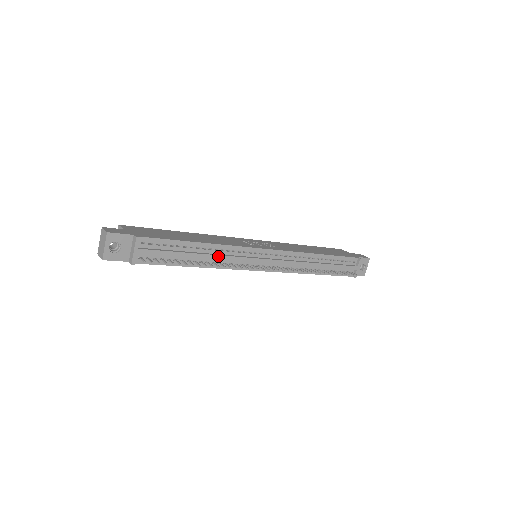
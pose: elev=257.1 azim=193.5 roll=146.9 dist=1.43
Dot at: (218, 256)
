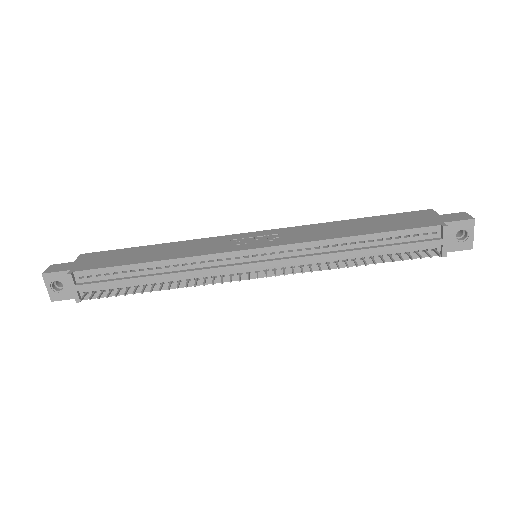
Dot at: (179, 273)
